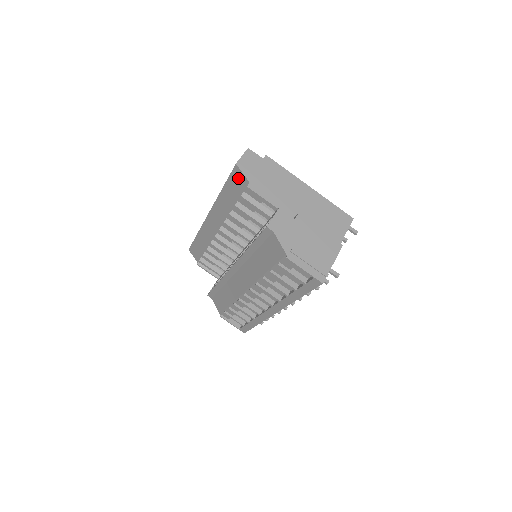
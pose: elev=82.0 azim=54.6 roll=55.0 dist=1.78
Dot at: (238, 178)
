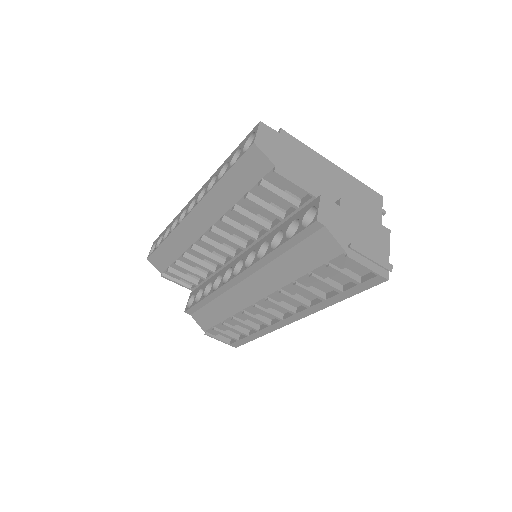
Dot at: (255, 161)
